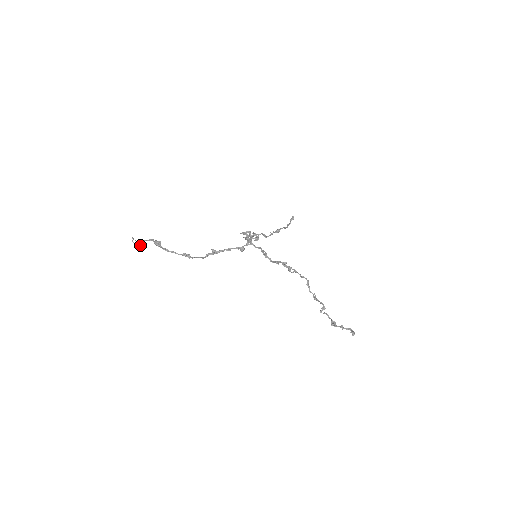
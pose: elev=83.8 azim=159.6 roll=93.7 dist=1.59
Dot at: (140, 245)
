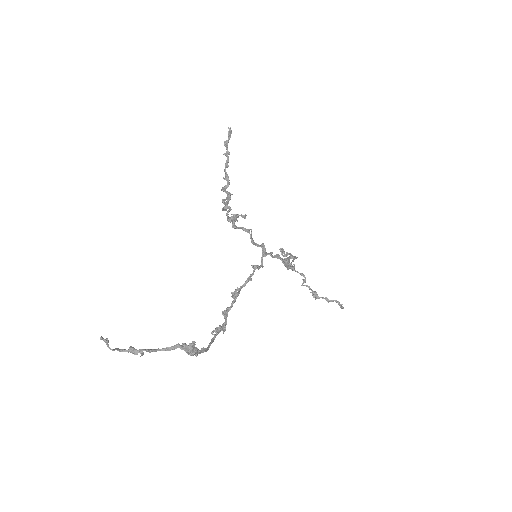
Dot at: occluded
